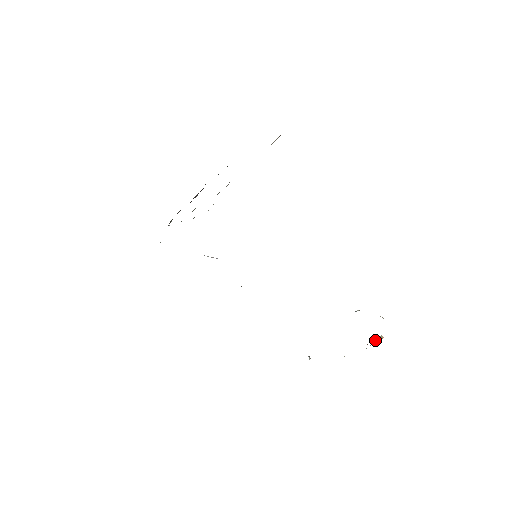
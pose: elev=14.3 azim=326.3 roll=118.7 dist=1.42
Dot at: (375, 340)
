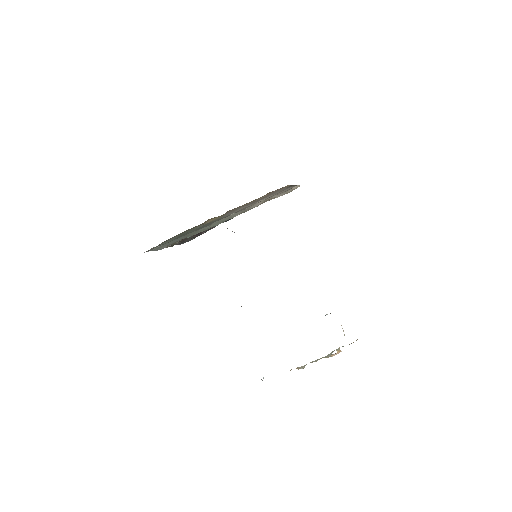
Dot at: (333, 354)
